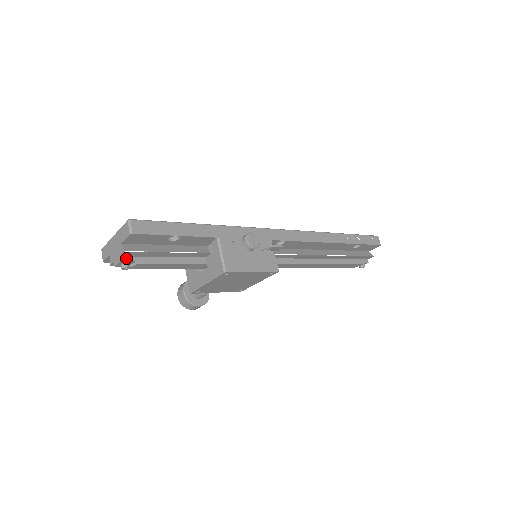
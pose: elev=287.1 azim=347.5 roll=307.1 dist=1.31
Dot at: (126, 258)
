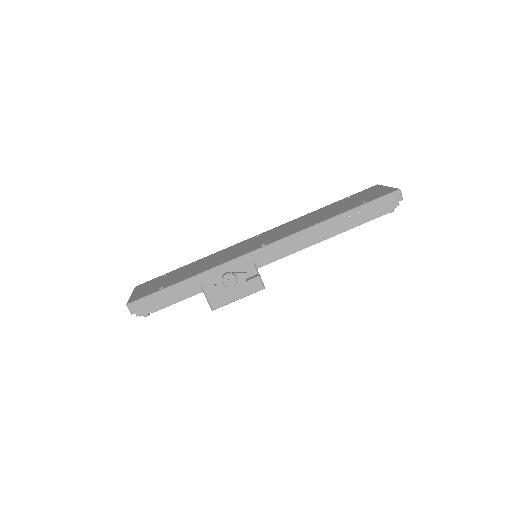
Dot at: occluded
